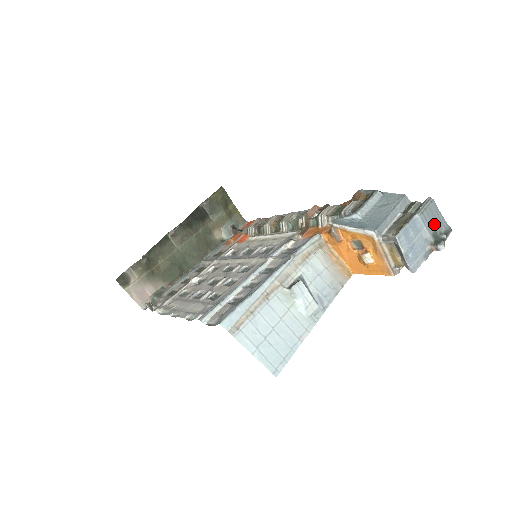
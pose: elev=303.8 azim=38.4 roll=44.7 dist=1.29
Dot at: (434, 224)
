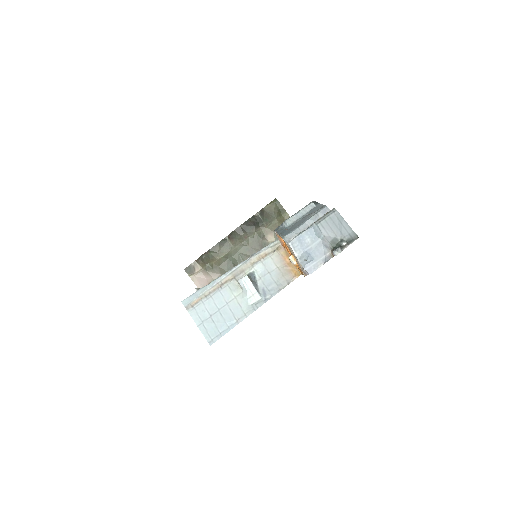
Dot at: (335, 232)
